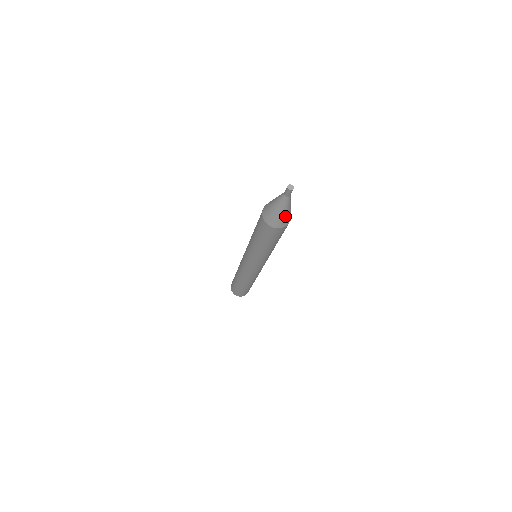
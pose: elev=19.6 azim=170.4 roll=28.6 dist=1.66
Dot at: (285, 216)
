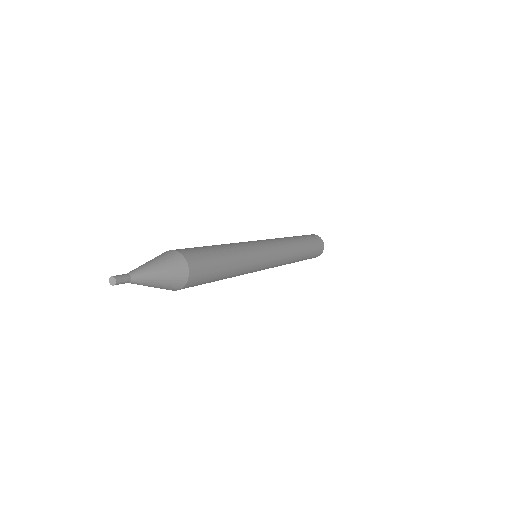
Dot at: (168, 275)
